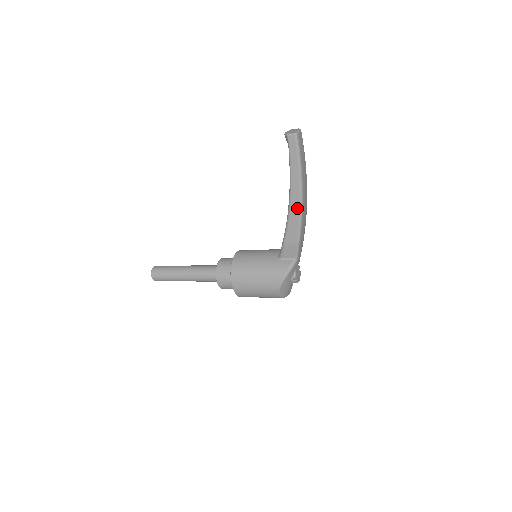
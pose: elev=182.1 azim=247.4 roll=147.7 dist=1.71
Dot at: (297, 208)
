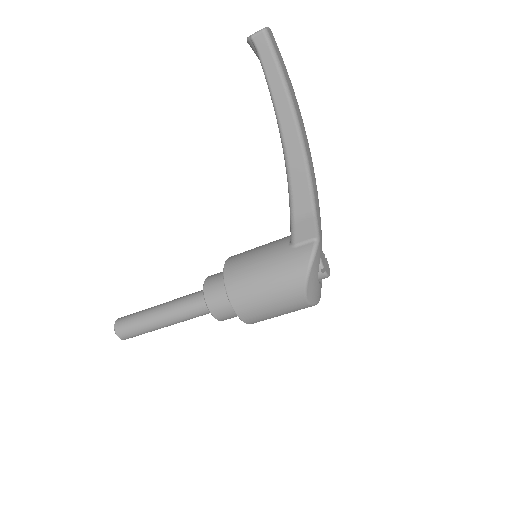
Dot at: (298, 154)
